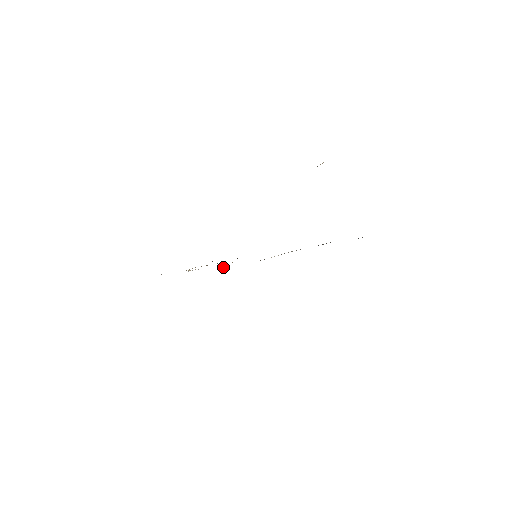
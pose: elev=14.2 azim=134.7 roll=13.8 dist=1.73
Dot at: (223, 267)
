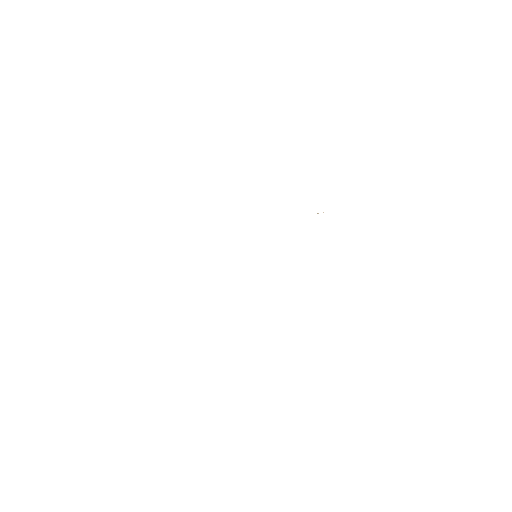
Dot at: occluded
